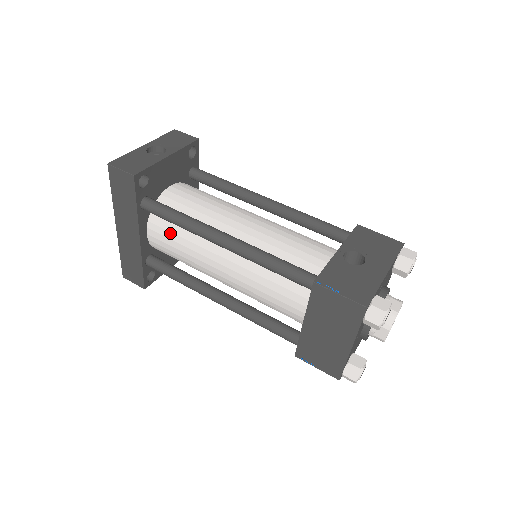
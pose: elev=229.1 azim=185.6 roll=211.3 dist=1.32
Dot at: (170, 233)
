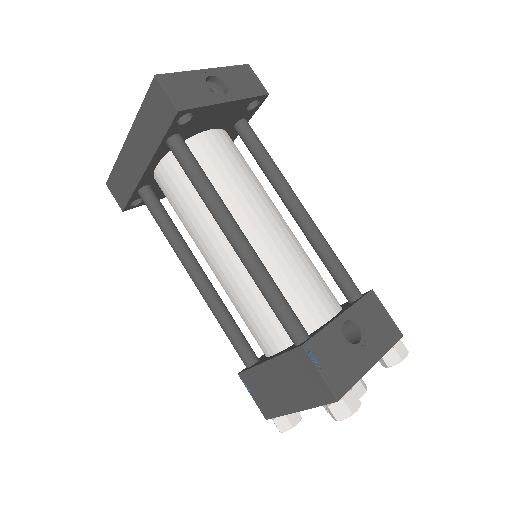
Dot at: (182, 185)
